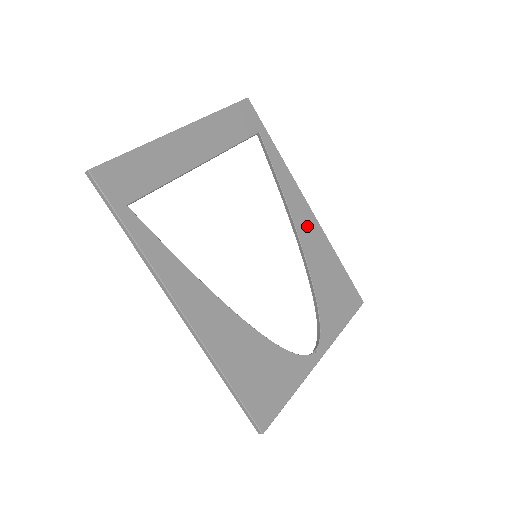
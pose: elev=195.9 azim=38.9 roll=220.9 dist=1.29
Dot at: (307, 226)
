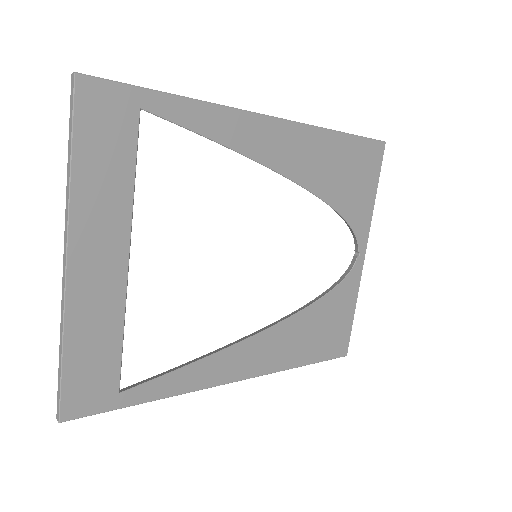
Dot at: (284, 148)
